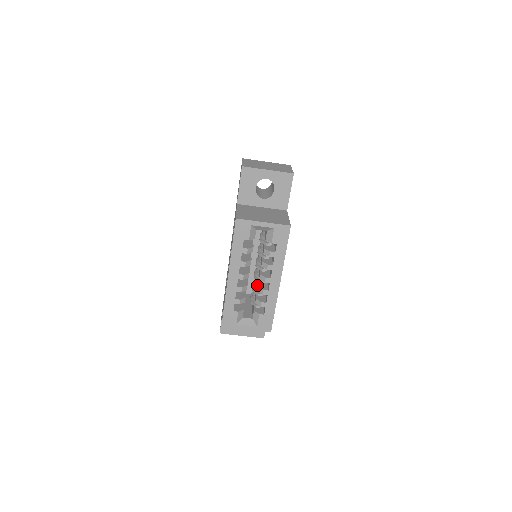
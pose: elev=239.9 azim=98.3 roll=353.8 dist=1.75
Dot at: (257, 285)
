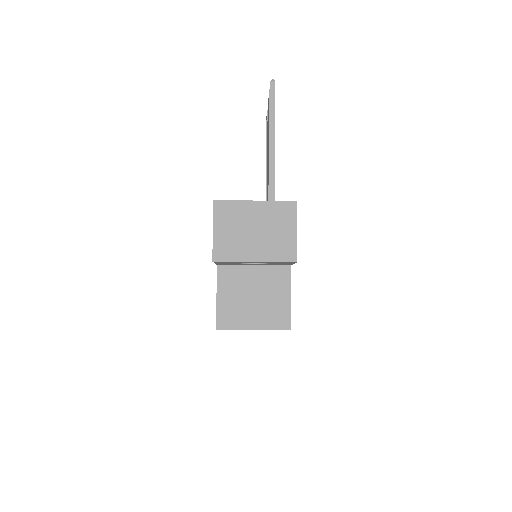
Dot at: occluded
